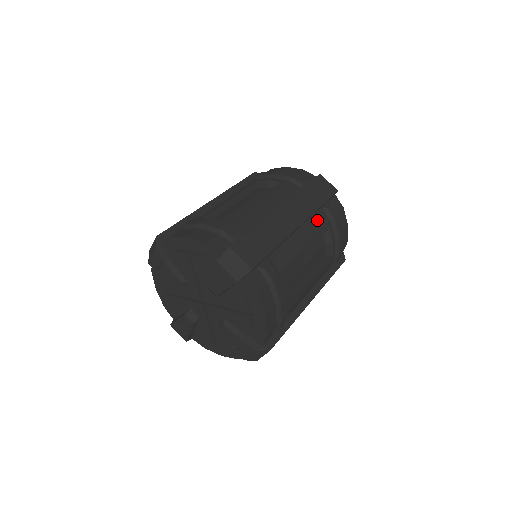
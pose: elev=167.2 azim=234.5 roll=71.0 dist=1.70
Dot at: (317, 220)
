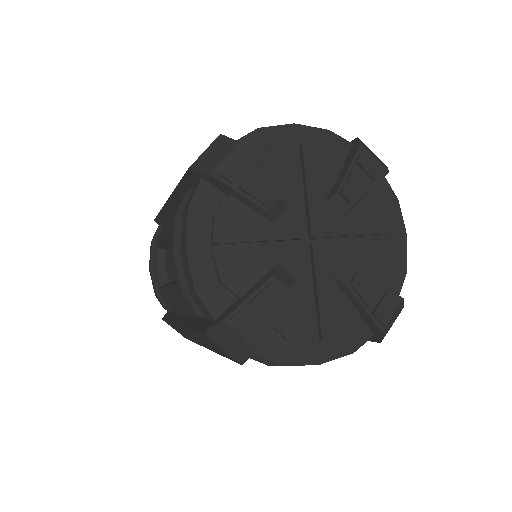
Dot at: occluded
